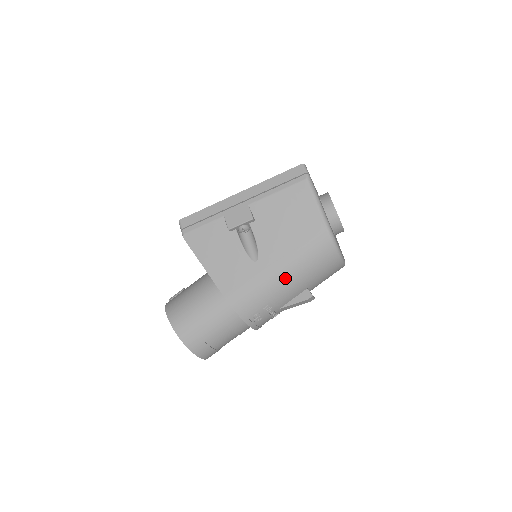
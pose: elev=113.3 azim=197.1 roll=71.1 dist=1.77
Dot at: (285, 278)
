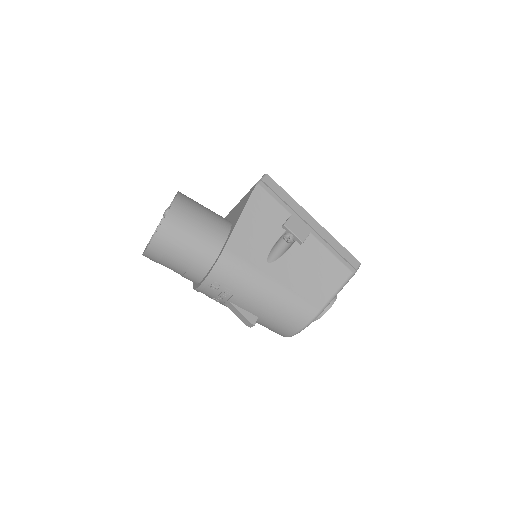
Dot at: (265, 294)
